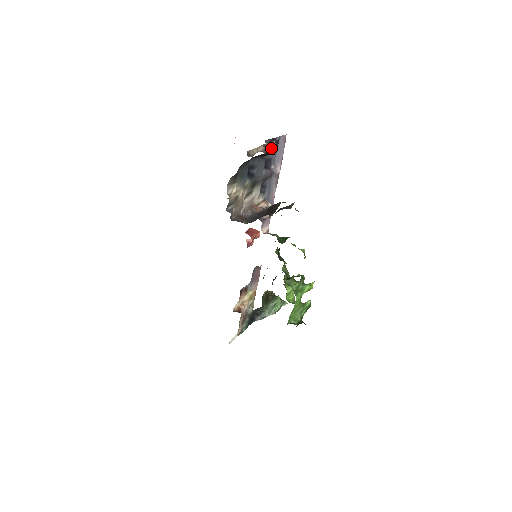
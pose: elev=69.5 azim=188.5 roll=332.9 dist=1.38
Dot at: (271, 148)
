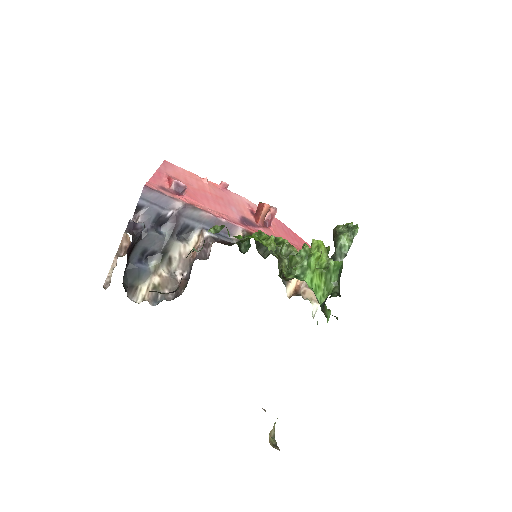
Dot at: (128, 240)
